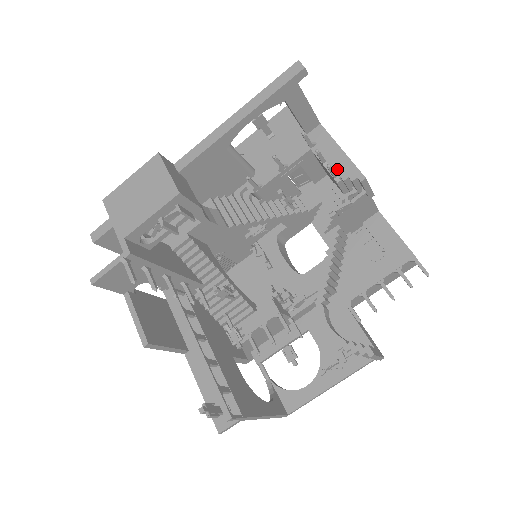
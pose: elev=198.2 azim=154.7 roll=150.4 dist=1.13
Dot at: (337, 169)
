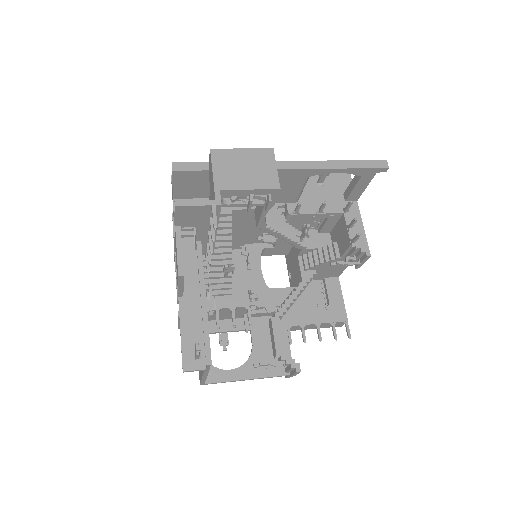
Dot at: occluded
